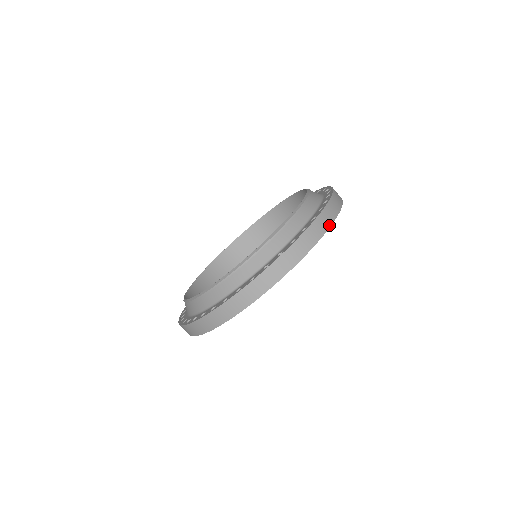
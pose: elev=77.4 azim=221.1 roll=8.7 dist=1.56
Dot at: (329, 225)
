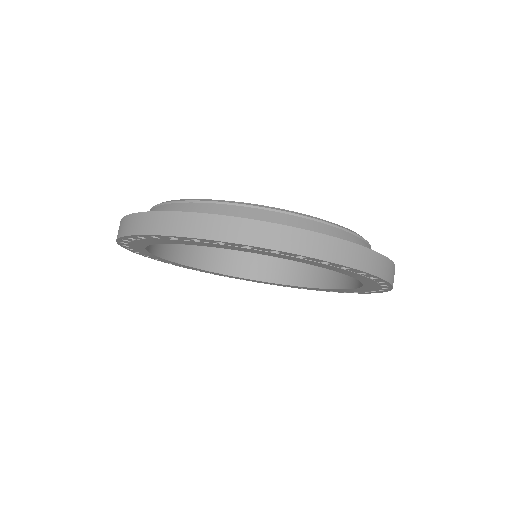
Dot at: (337, 261)
